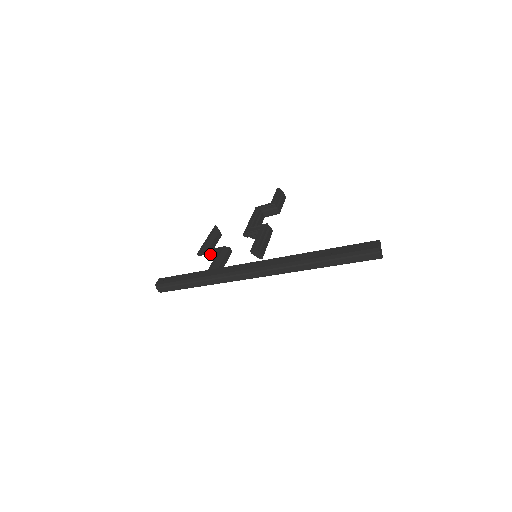
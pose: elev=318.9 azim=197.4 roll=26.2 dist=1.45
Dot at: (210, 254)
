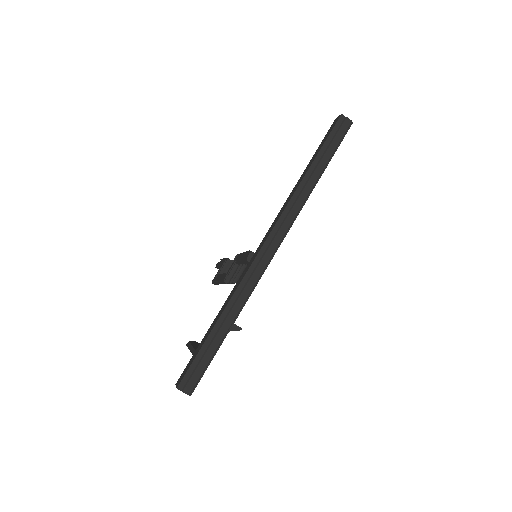
Dot at: occluded
